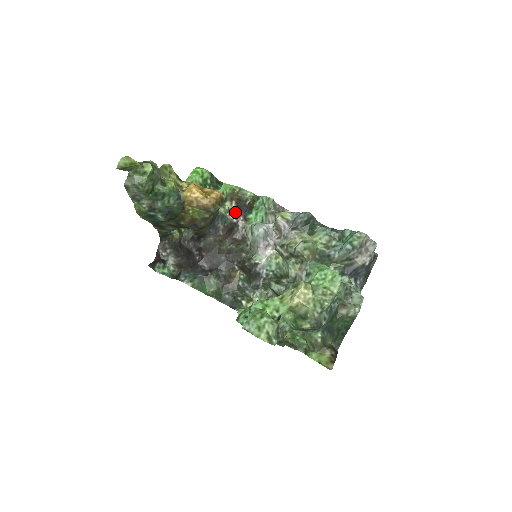
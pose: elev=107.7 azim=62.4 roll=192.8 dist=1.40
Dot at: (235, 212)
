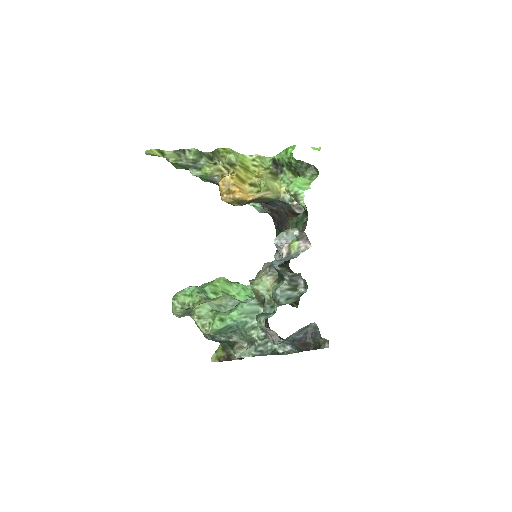
Dot at: occluded
